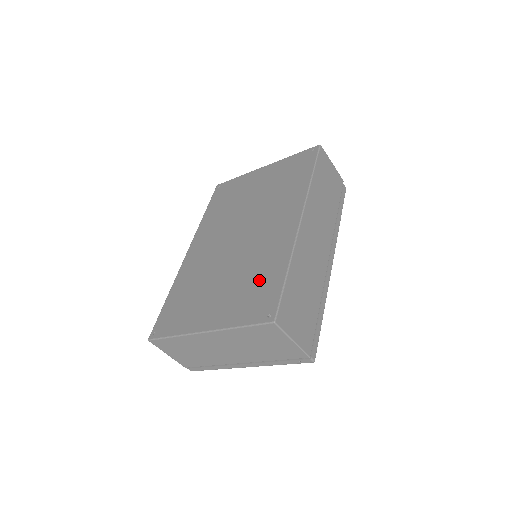
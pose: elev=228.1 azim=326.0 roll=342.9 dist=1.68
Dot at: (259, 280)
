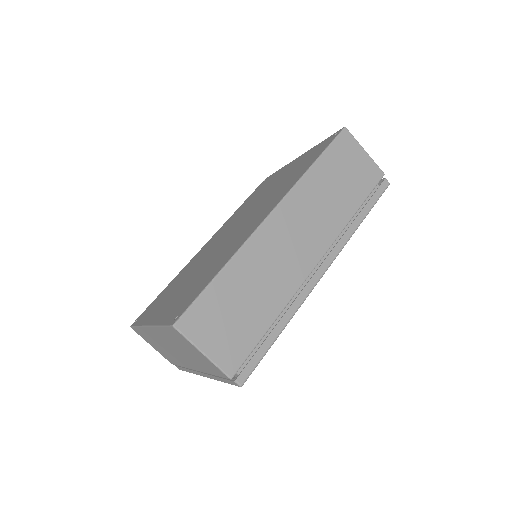
Dot at: (202, 278)
